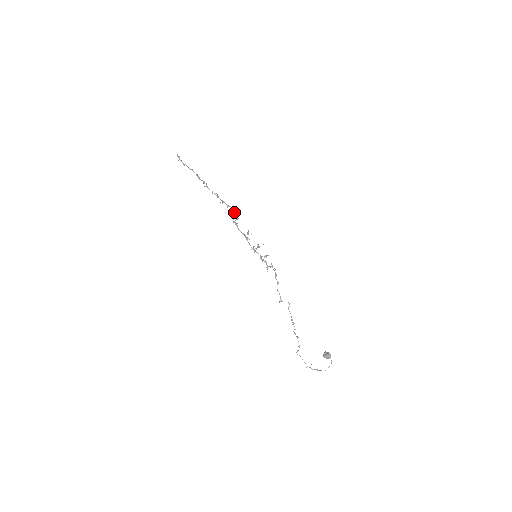
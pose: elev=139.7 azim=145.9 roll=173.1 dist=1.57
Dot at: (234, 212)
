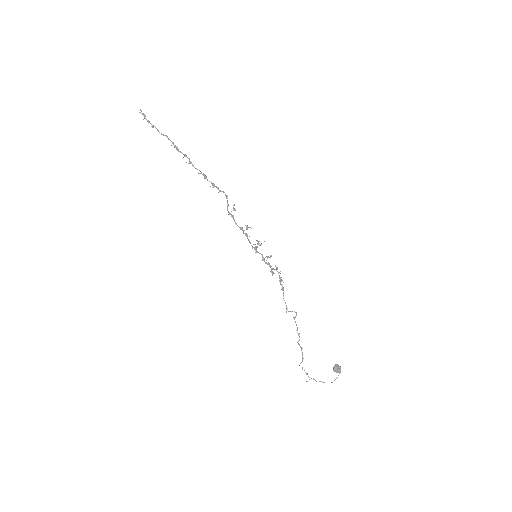
Dot at: occluded
